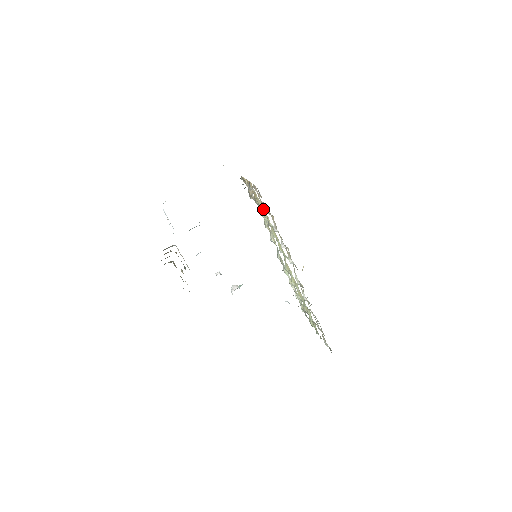
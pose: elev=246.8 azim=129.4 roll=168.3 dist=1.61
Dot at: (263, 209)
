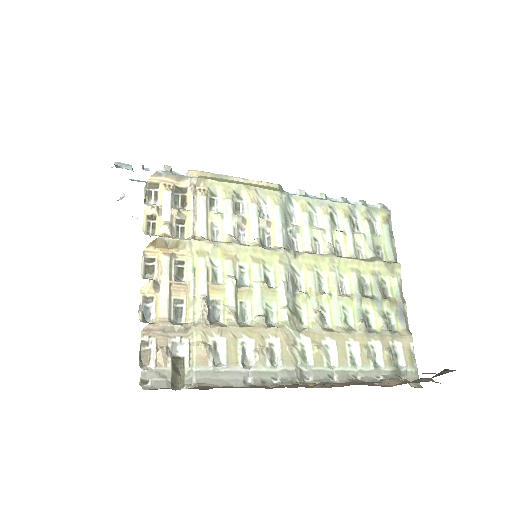
Dot at: (194, 295)
